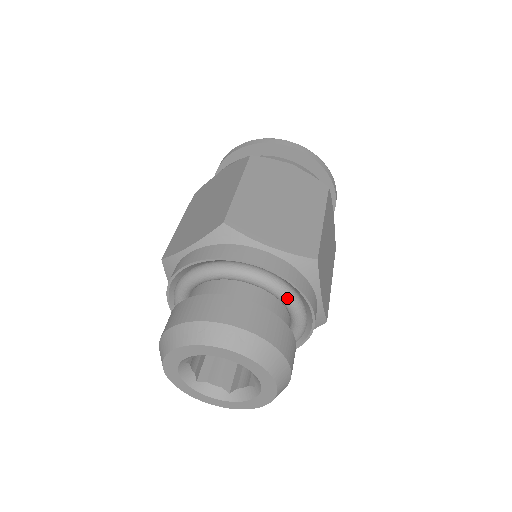
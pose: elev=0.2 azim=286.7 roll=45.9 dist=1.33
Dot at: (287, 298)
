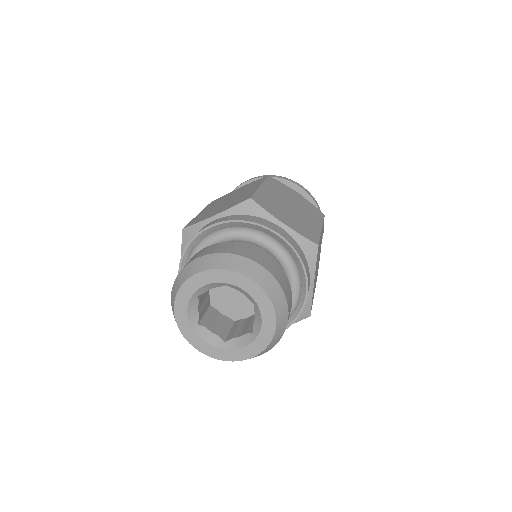
Dot at: (291, 267)
